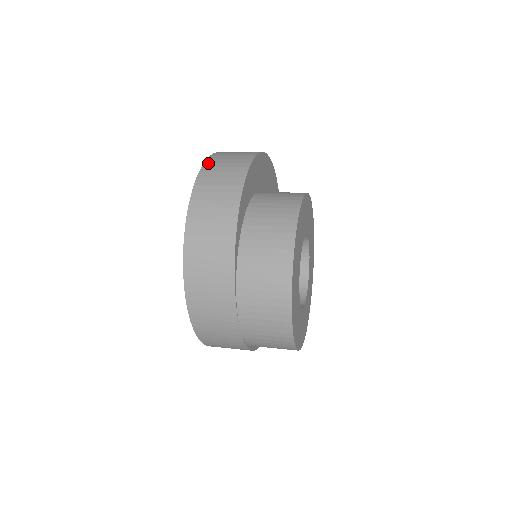
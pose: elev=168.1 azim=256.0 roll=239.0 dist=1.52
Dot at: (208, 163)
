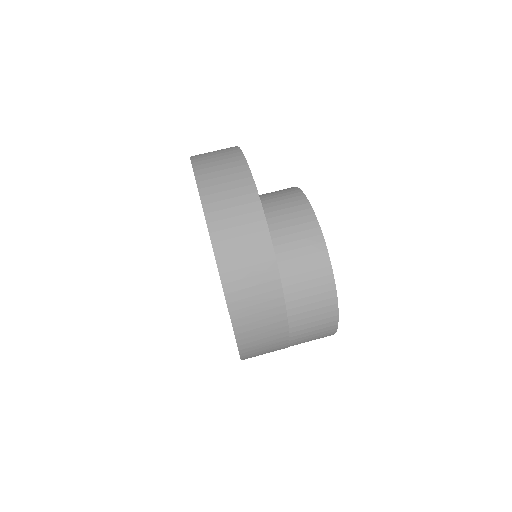
Dot at: (218, 244)
